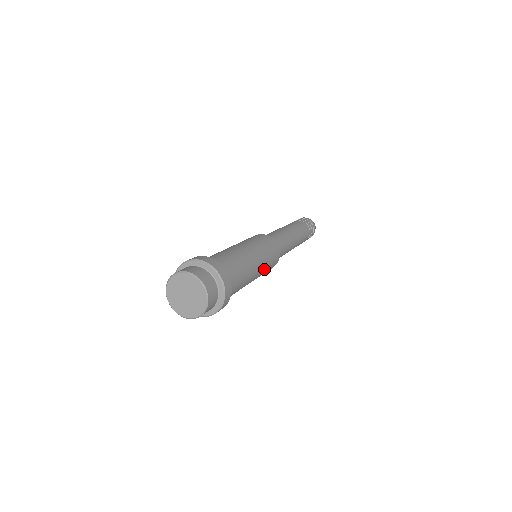
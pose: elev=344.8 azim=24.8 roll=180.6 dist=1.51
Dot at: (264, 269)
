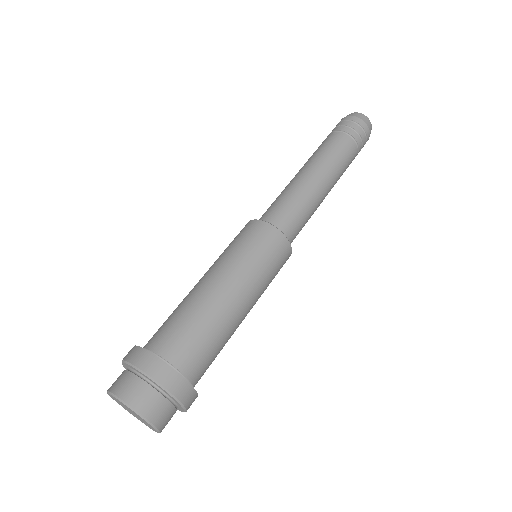
Dot at: (258, 279)
